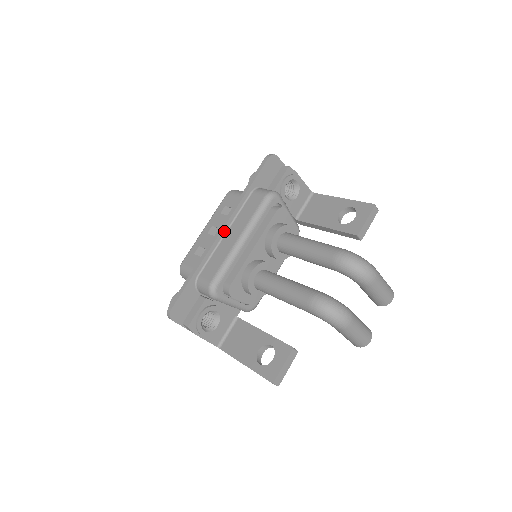
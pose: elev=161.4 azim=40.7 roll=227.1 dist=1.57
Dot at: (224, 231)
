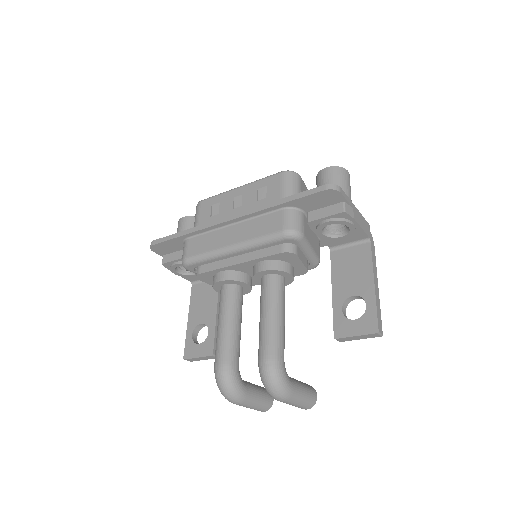
Dot at: (232, 222)
